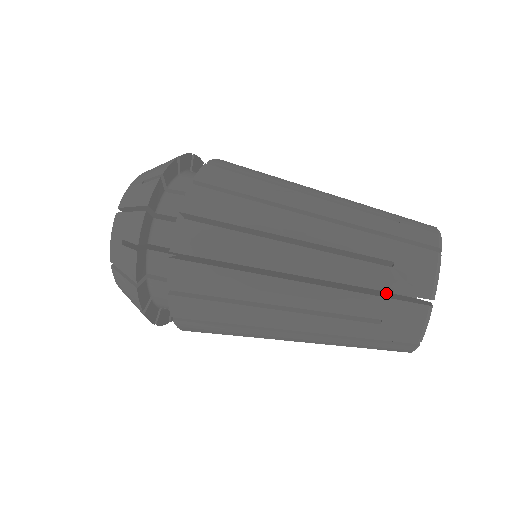
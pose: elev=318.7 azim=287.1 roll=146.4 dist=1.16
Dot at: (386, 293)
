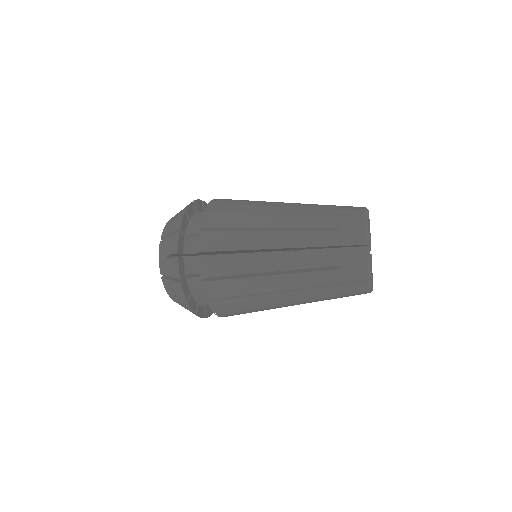
Dot at: occluded
